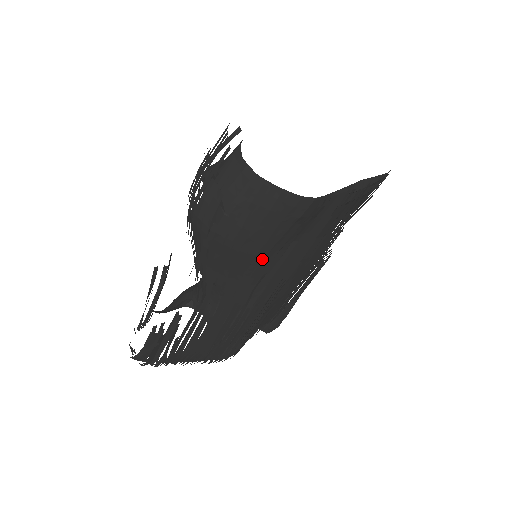
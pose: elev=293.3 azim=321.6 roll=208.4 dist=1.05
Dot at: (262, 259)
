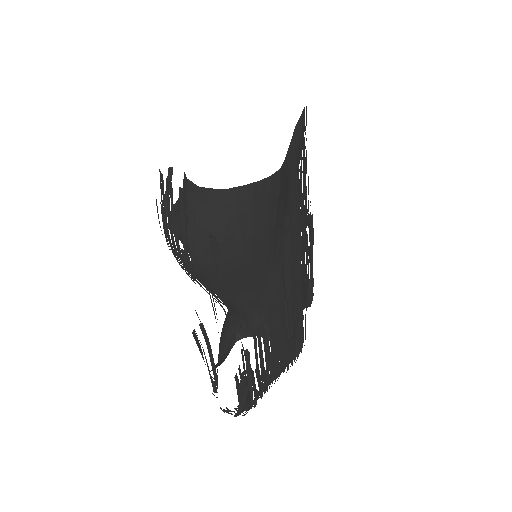
Dot at: (273, 252)
